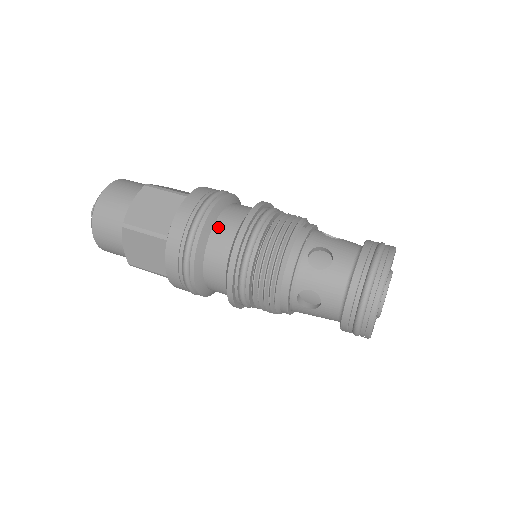
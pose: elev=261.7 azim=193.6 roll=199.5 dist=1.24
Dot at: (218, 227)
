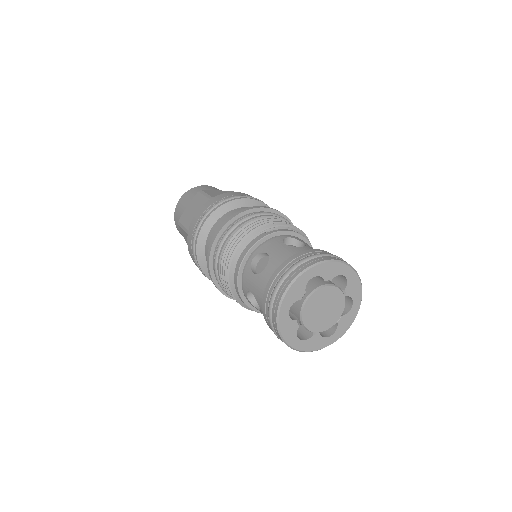
Dot at: (214, 228)
